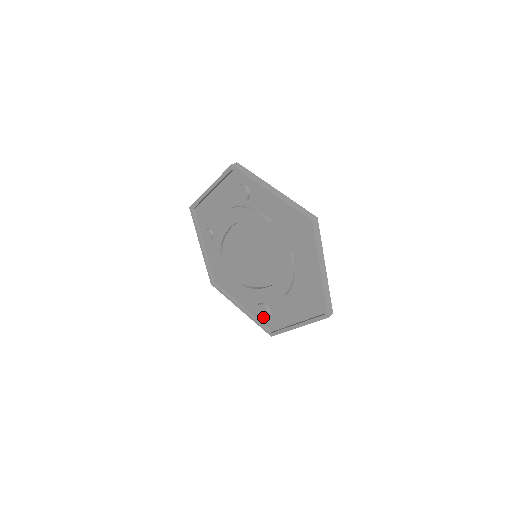
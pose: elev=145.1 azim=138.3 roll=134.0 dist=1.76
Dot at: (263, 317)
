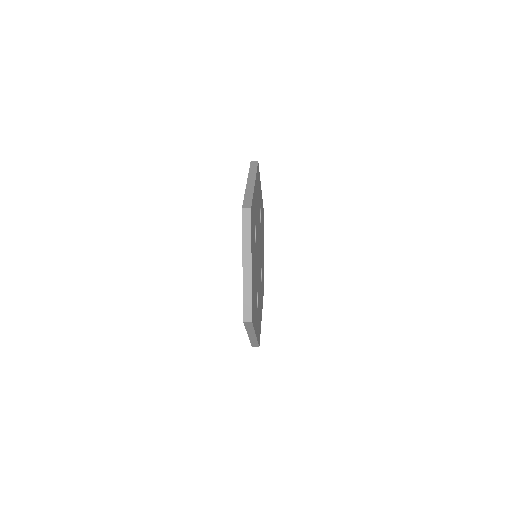
Dot at: occluded
